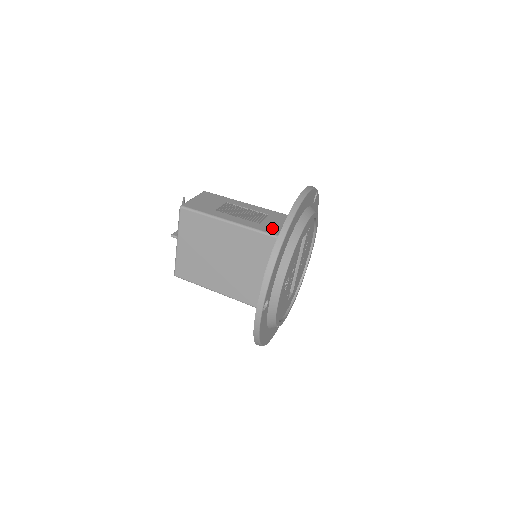
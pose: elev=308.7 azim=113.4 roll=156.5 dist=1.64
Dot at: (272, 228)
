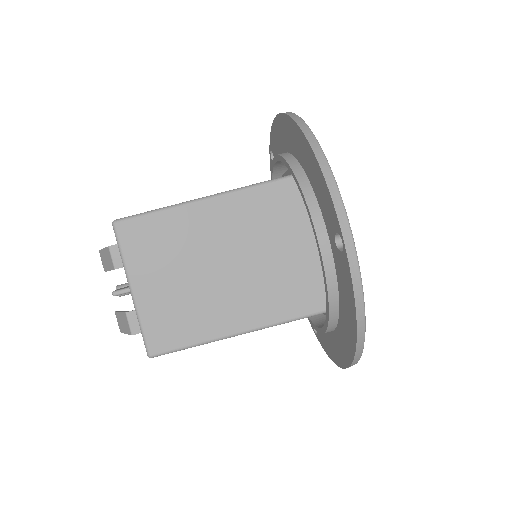
Dot at: occluded
